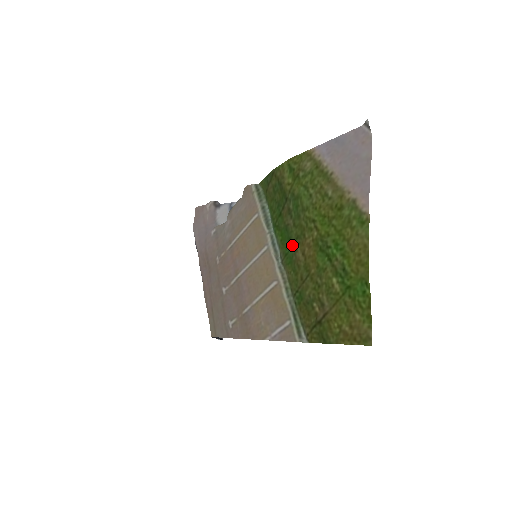
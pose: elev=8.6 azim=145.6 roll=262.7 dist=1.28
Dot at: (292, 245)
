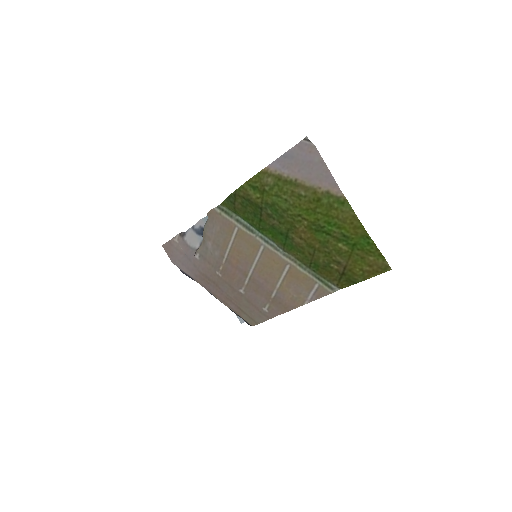
Dot at: (286, 236)
